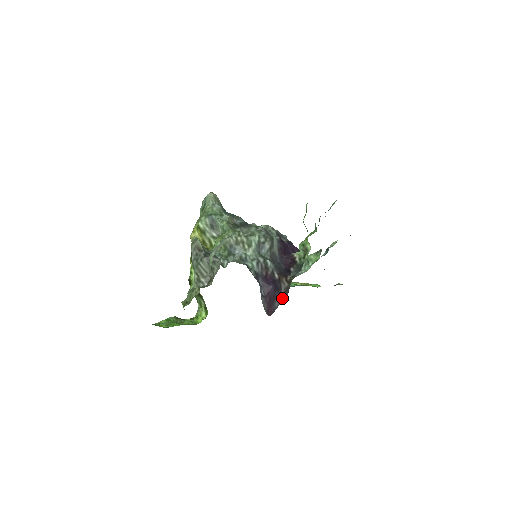
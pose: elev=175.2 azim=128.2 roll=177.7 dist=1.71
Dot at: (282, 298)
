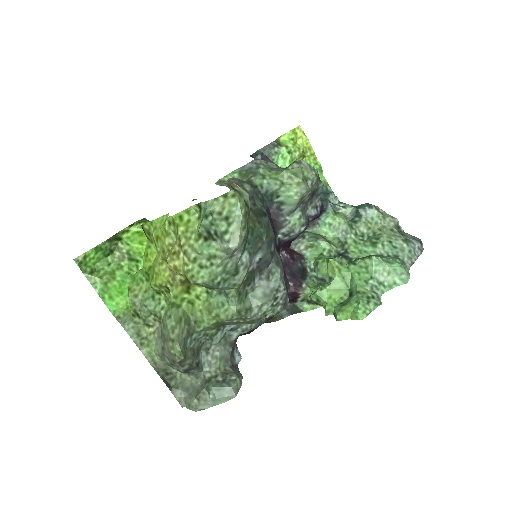
Dot at: occluded
